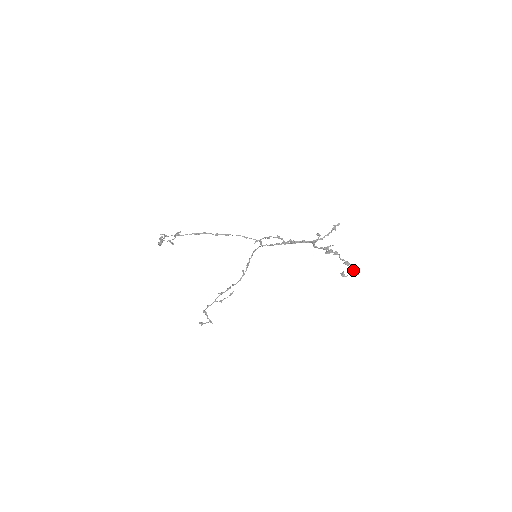
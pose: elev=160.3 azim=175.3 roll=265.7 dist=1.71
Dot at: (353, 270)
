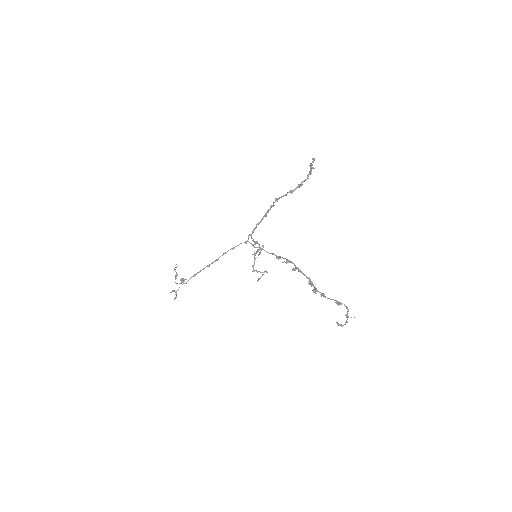
Dot at: (347, 317)
